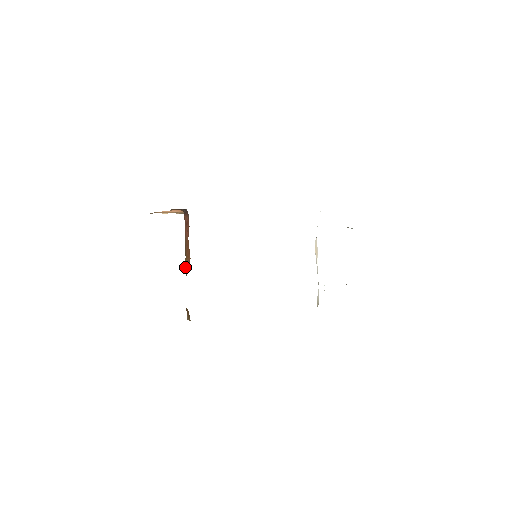
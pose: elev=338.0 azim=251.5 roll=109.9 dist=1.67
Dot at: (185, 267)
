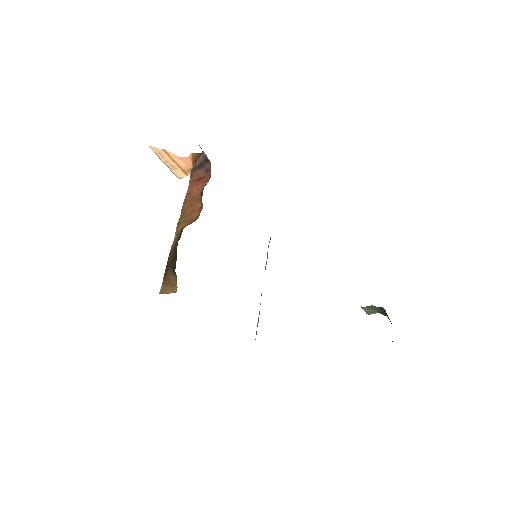
Dot at: (177, 227)
